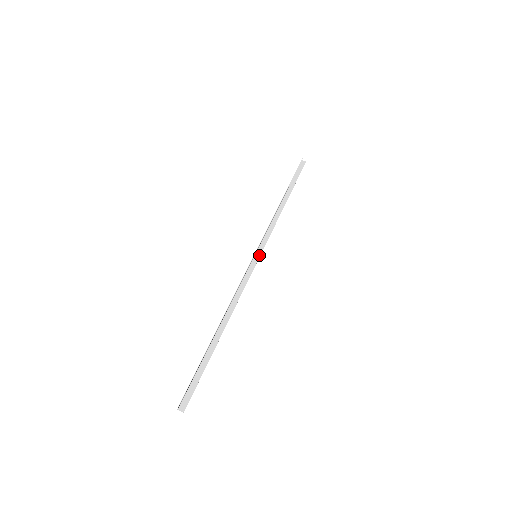
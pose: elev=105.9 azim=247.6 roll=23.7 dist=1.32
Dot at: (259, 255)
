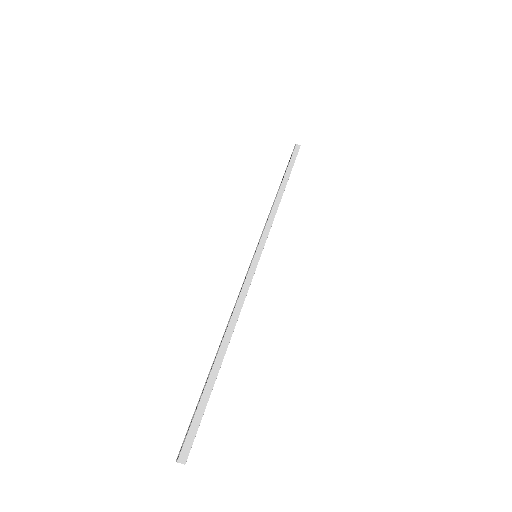
Dot at: (260, 254)
